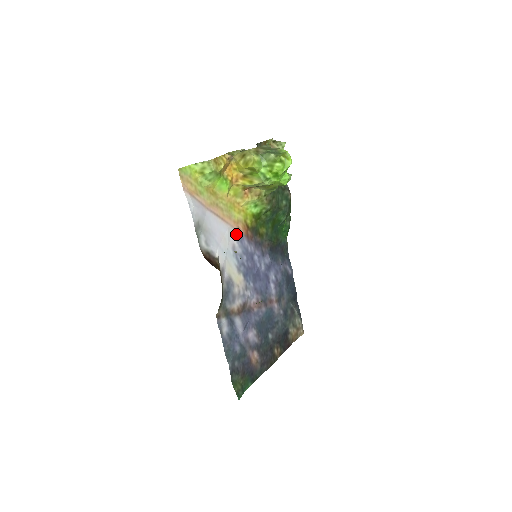
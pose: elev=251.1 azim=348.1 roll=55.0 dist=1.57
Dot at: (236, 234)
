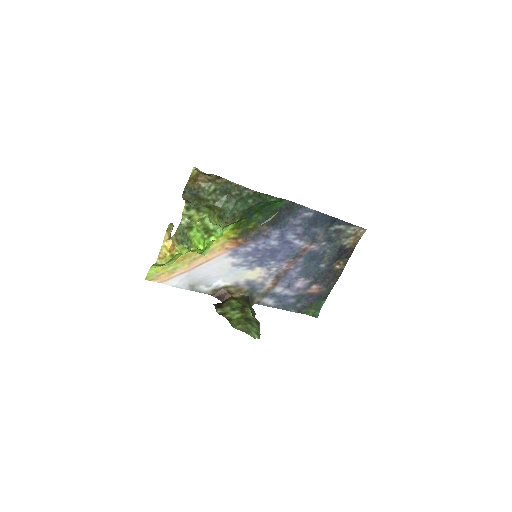
Dot at: (228, 254)
